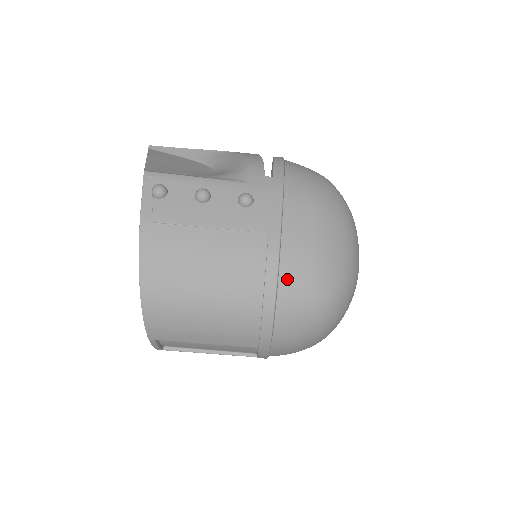
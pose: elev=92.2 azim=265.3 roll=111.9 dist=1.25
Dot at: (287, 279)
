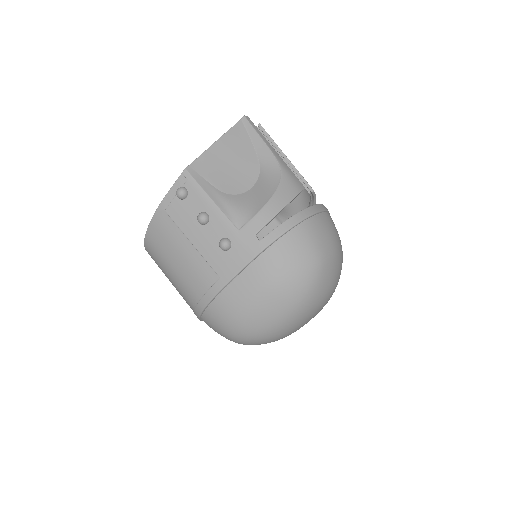
Dot at: (213, 310)
